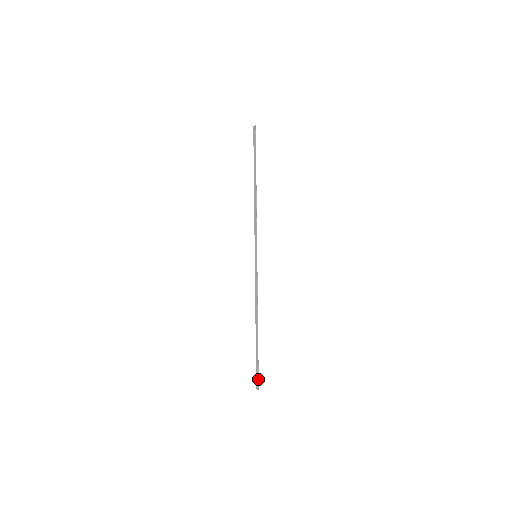
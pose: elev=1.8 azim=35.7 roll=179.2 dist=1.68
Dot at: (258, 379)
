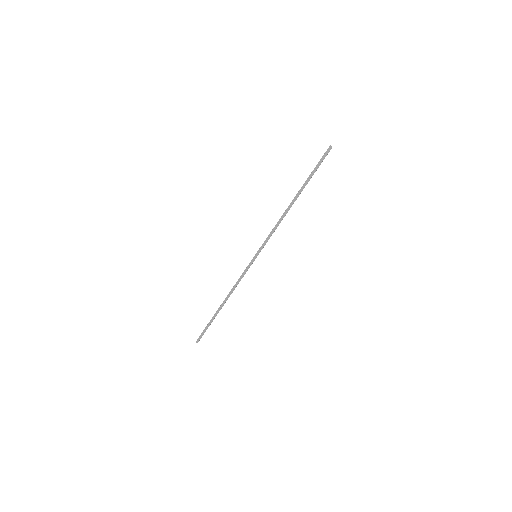
Dot at: (201, 337)
